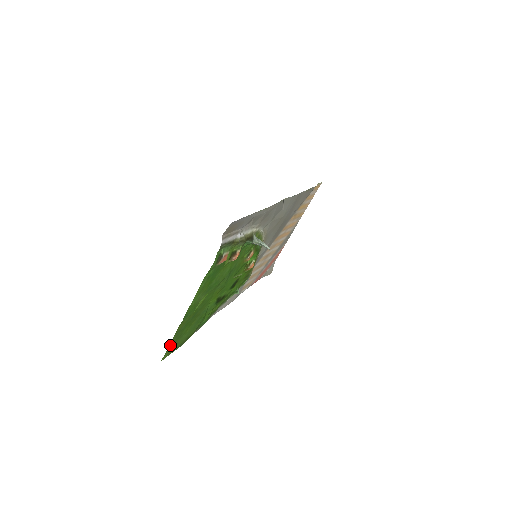
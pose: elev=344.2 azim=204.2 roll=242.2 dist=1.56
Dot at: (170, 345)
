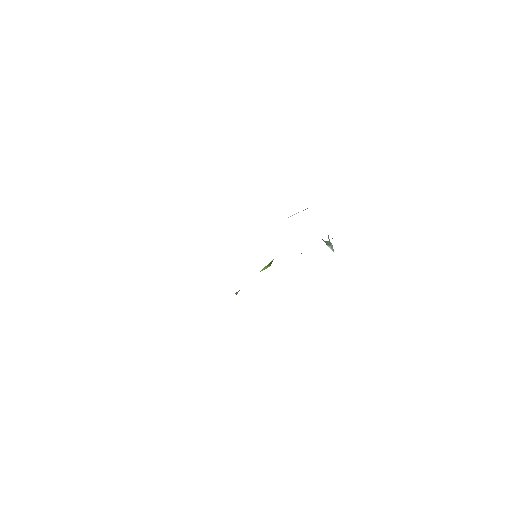
Dot at: occluded
